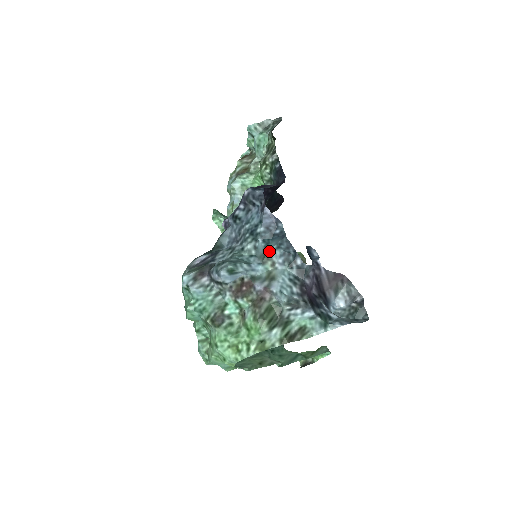
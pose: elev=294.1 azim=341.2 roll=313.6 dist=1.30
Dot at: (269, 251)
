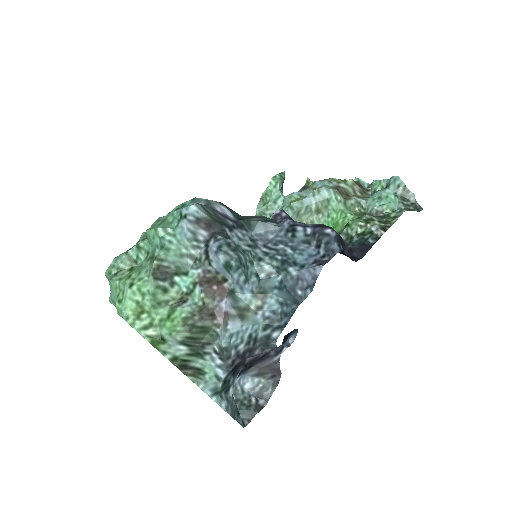
Dot at: (273, 295)
